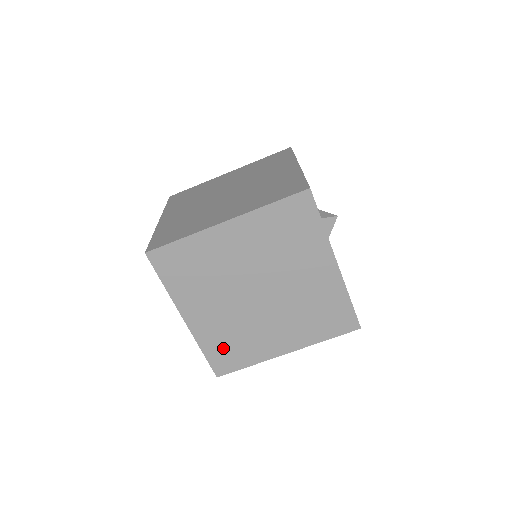
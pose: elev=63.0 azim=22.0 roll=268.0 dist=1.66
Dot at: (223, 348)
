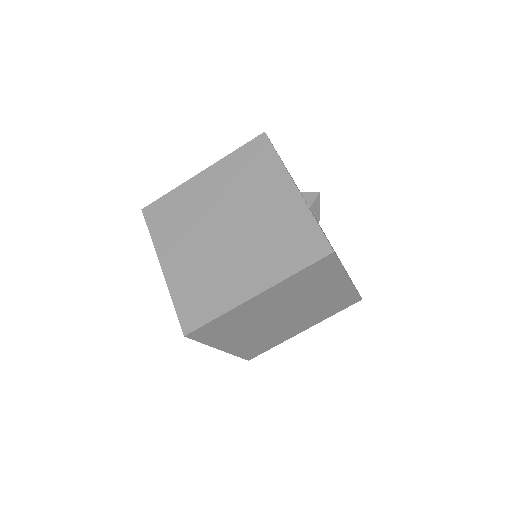
Dot at: (193, 296)
